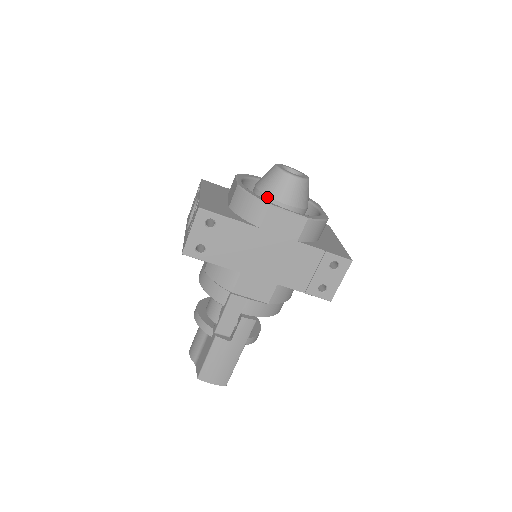
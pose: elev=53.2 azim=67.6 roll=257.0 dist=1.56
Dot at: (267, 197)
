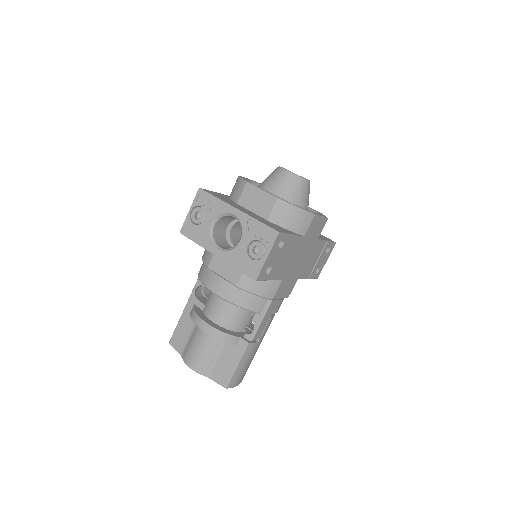
Dot at: occluded
